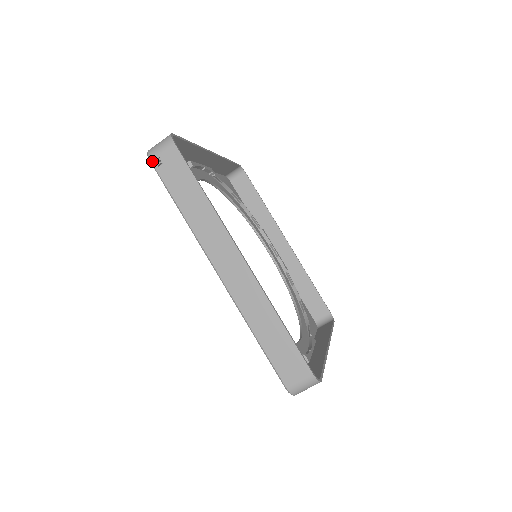
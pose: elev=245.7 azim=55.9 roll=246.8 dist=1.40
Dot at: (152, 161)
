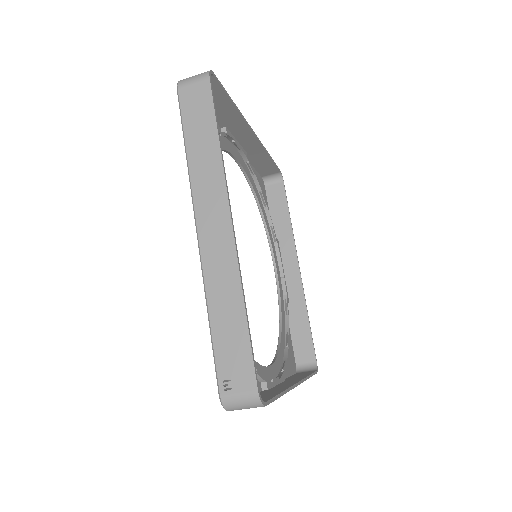
Dot at: occluded
